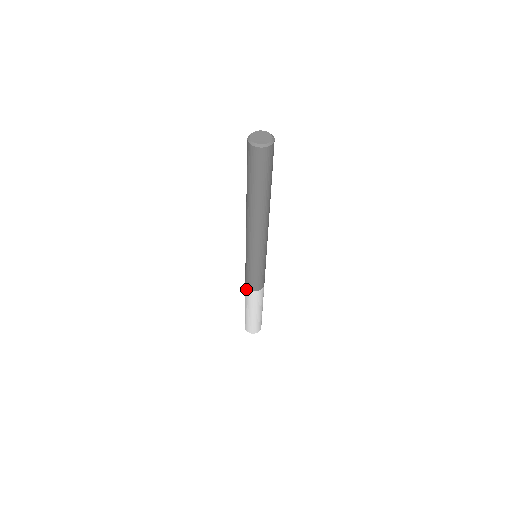
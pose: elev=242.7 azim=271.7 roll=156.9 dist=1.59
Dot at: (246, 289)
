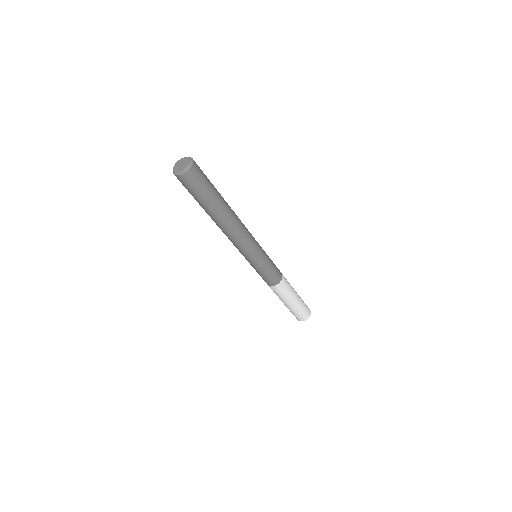
Dot at: (268, 285)
